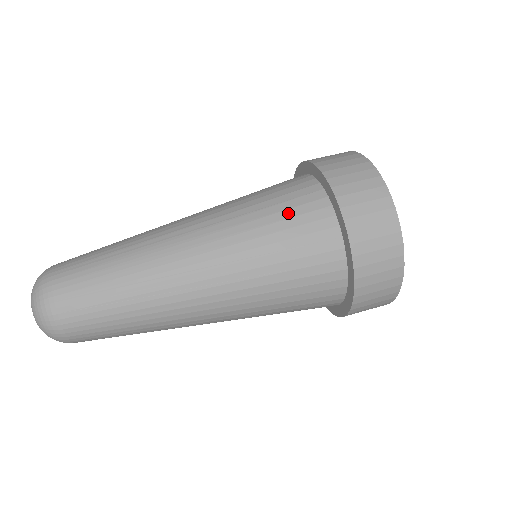
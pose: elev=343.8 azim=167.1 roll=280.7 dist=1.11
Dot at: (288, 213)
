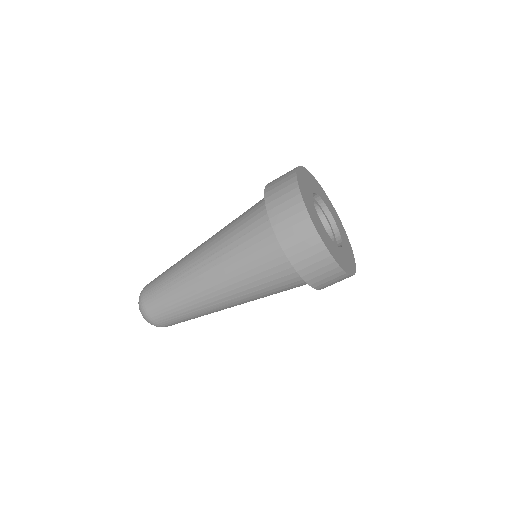
Dot at: (247, 215)
